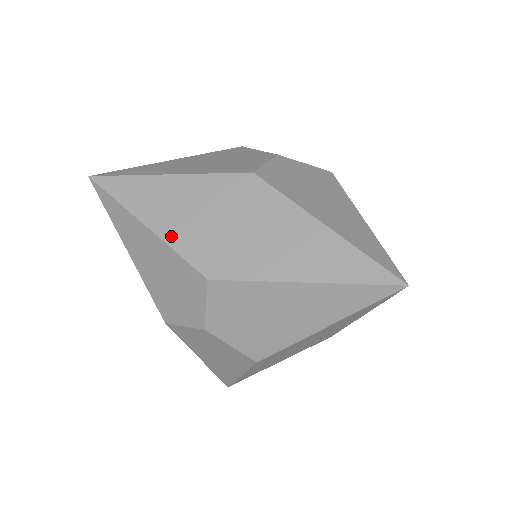
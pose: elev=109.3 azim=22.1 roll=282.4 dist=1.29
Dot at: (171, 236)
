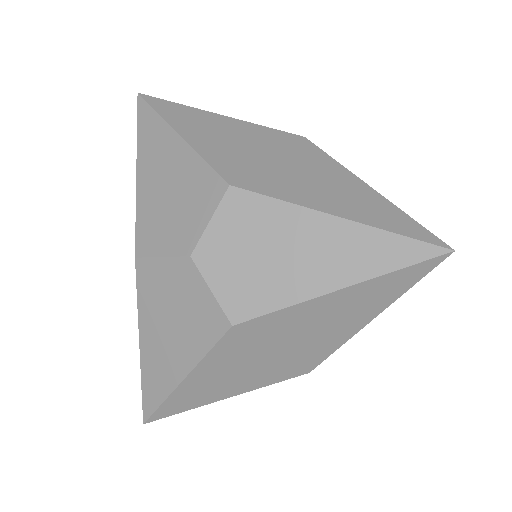
Dot at: (203, 147)
